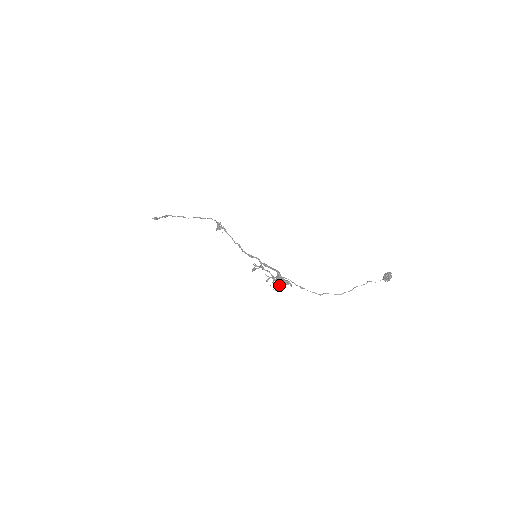
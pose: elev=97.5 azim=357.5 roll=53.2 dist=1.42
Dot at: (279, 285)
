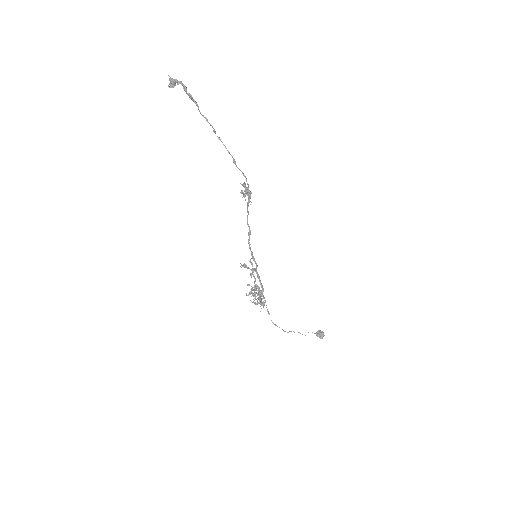
Dot at: occluded
